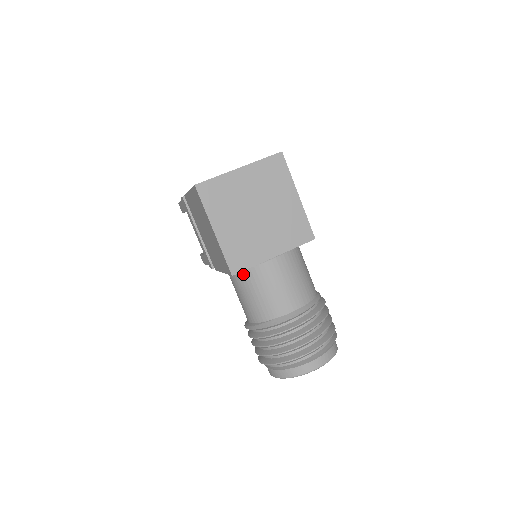
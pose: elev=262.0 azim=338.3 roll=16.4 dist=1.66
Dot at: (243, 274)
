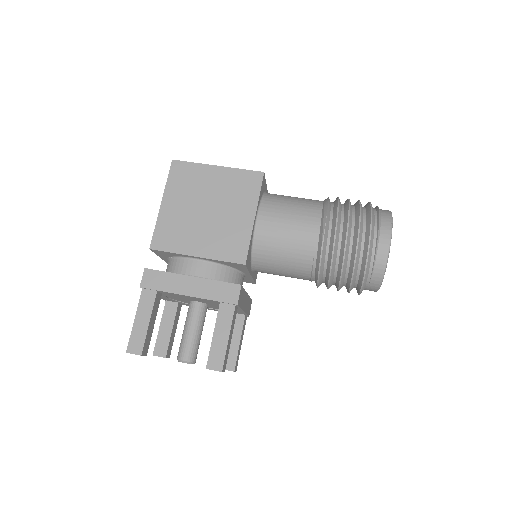
Dot at: (267, 199)
